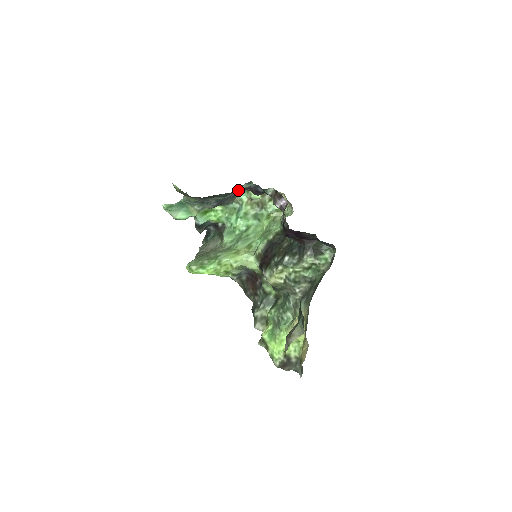
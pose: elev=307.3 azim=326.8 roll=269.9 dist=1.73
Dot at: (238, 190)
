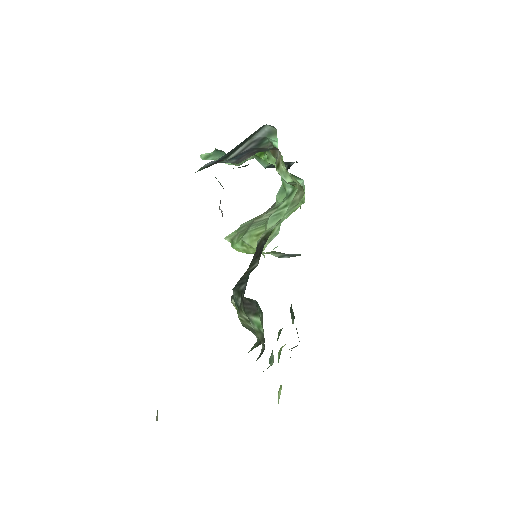
Dot at: occluded
